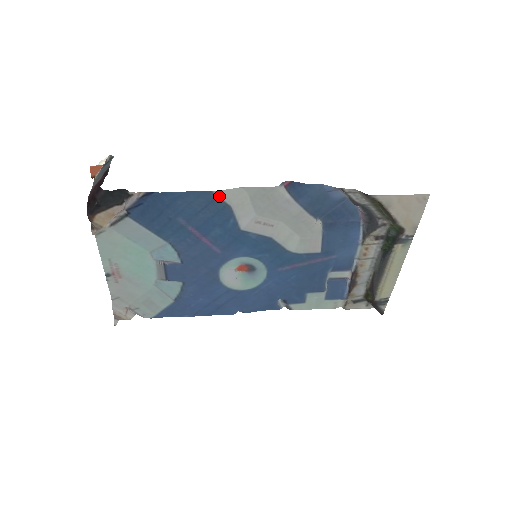
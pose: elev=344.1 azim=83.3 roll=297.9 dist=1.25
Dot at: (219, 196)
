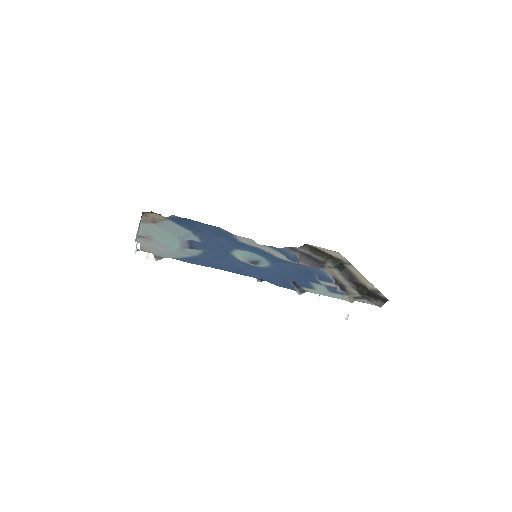
Dot at: (223, 229)
